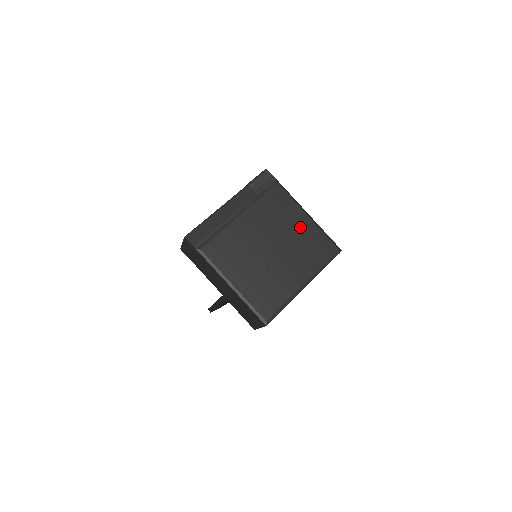
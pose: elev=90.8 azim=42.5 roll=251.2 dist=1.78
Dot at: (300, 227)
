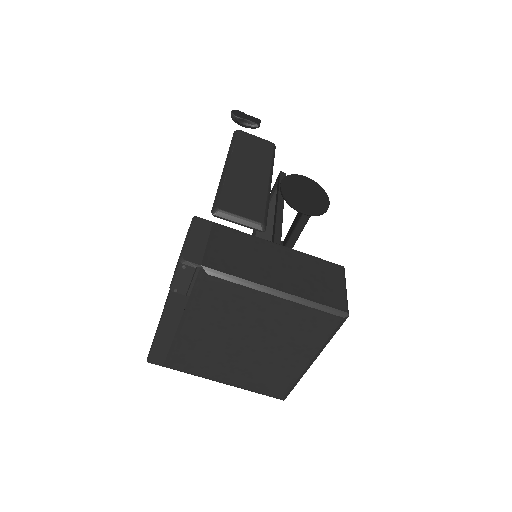
Dot at: (272, 313)
